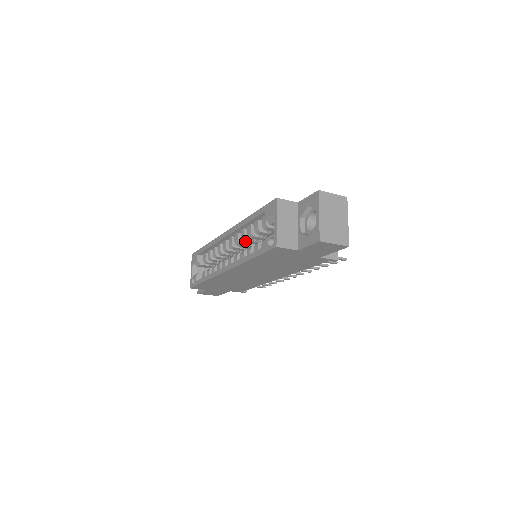
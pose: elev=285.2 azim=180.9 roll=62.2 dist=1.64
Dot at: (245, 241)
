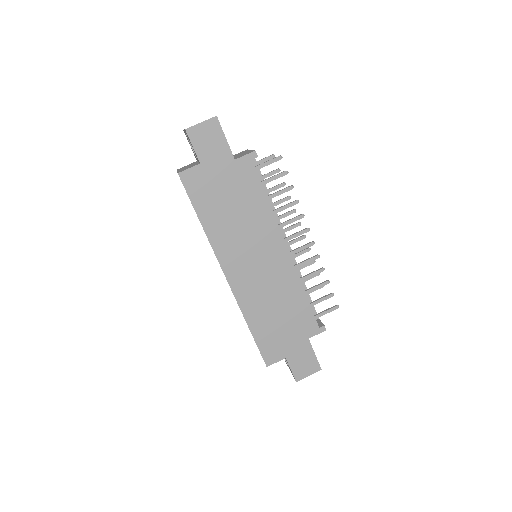
Dot at: occluded
